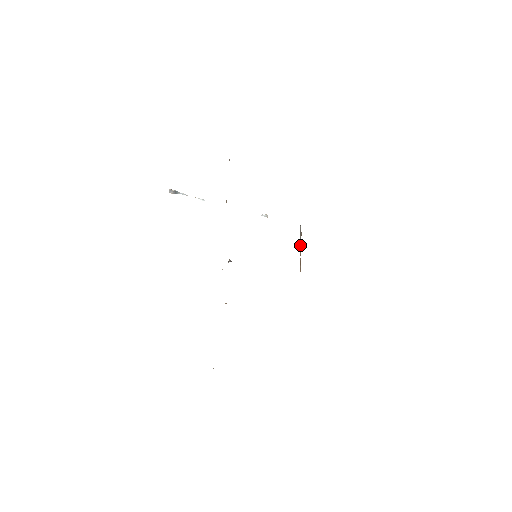
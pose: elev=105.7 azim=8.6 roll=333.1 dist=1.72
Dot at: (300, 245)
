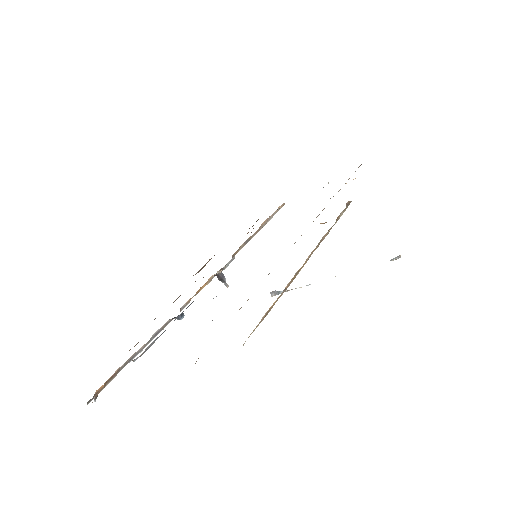
Dot at: occluded
